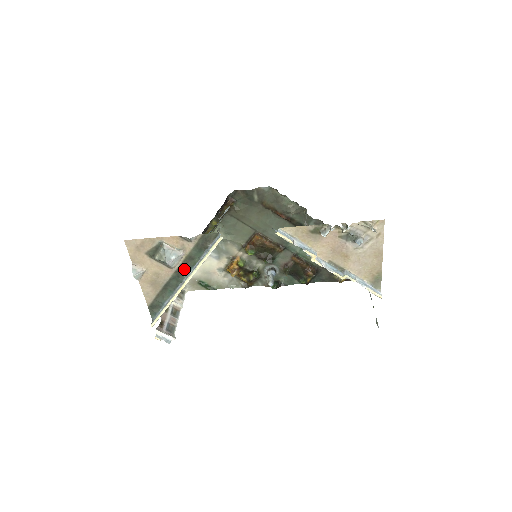
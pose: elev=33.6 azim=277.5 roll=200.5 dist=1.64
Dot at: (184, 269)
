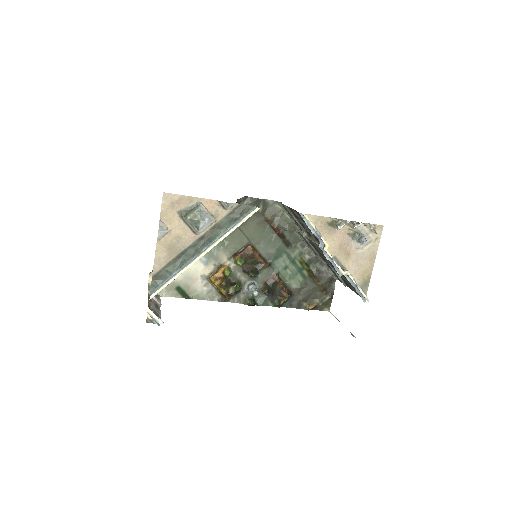
Dot at: (208, 238)
